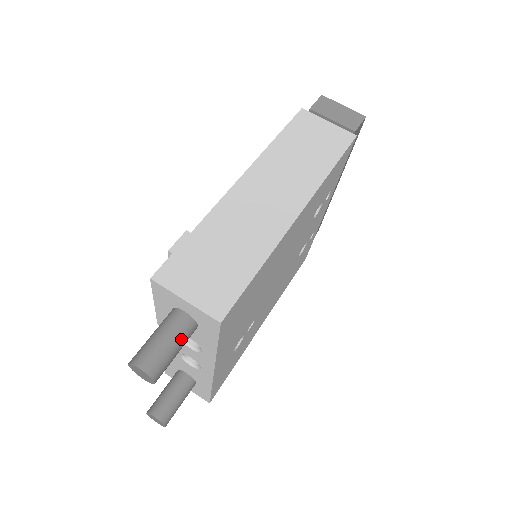
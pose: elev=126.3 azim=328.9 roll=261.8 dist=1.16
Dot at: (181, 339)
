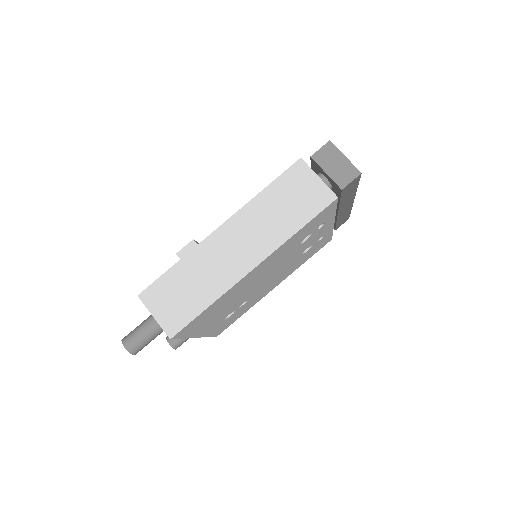
Dot at: (154, 334)
